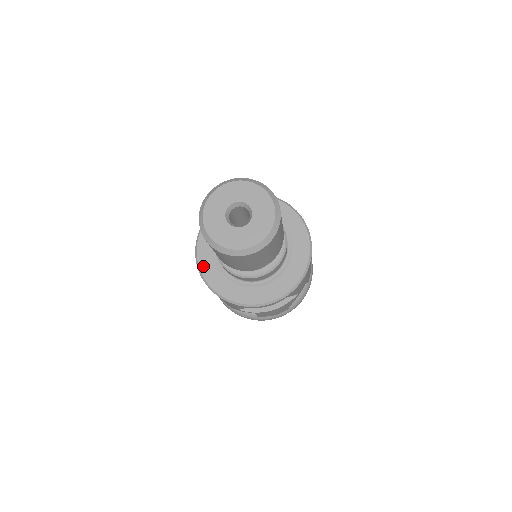
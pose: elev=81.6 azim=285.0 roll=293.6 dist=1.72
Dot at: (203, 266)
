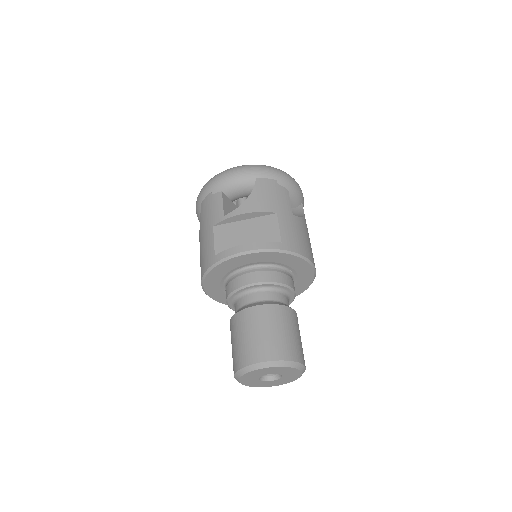
Dot at: (211, 294)
